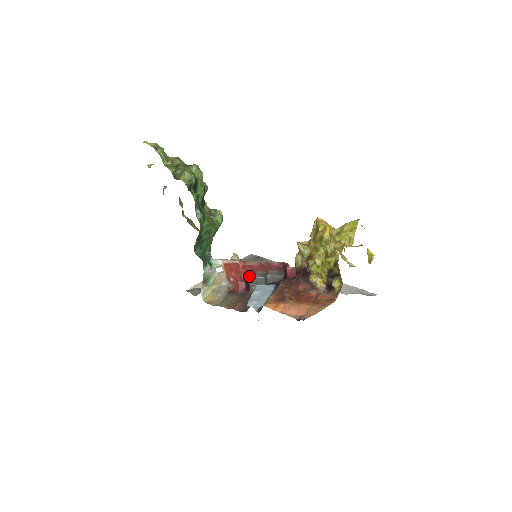
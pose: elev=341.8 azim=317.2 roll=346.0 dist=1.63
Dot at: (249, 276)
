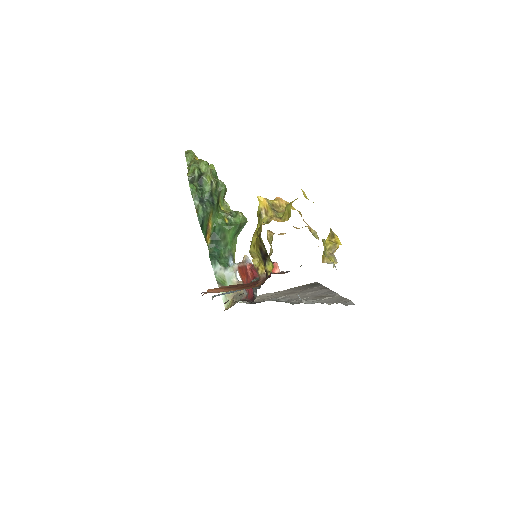
Dot at: occluded
